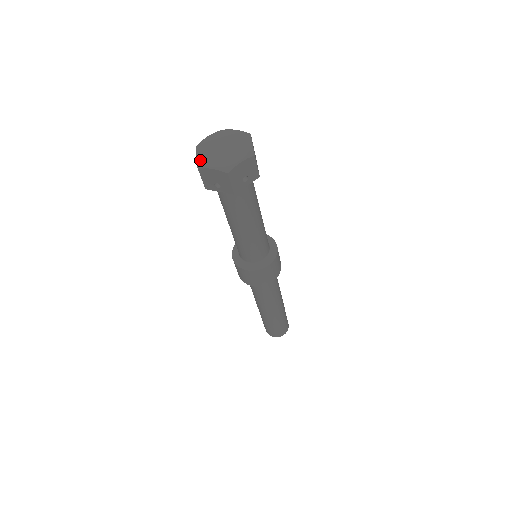
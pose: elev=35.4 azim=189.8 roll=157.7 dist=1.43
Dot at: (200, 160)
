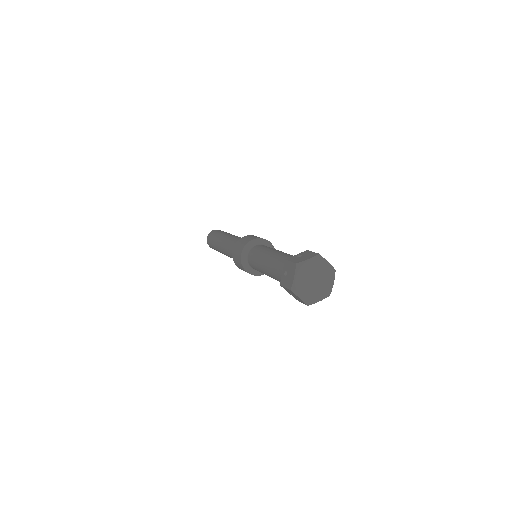
Dot at: (308, 301)
